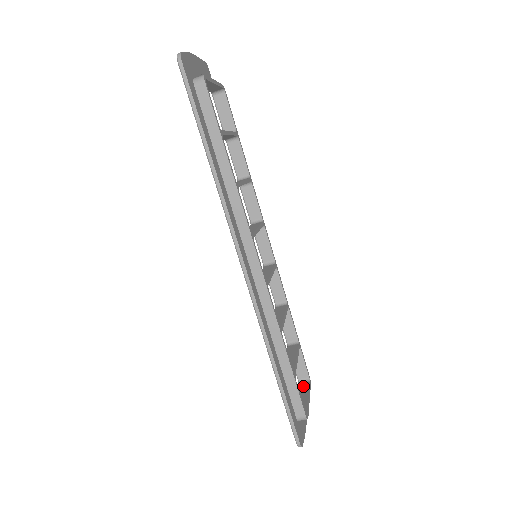
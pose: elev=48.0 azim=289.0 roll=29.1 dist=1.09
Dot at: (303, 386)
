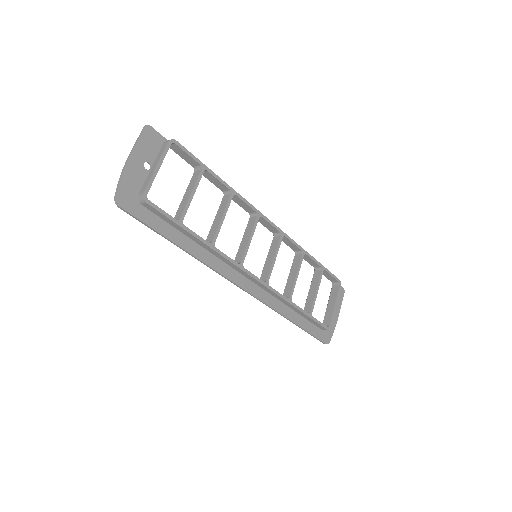
Dot at: (334, 290)
